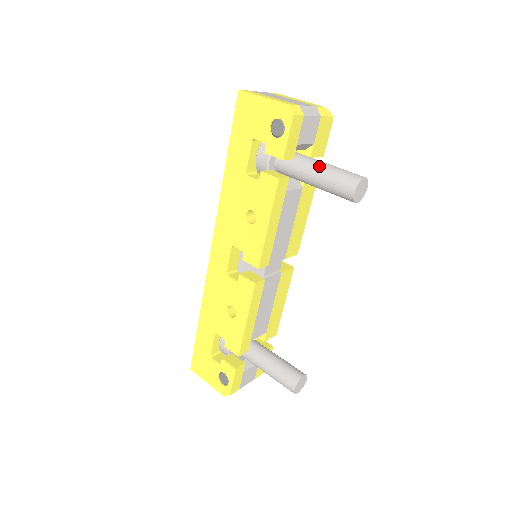
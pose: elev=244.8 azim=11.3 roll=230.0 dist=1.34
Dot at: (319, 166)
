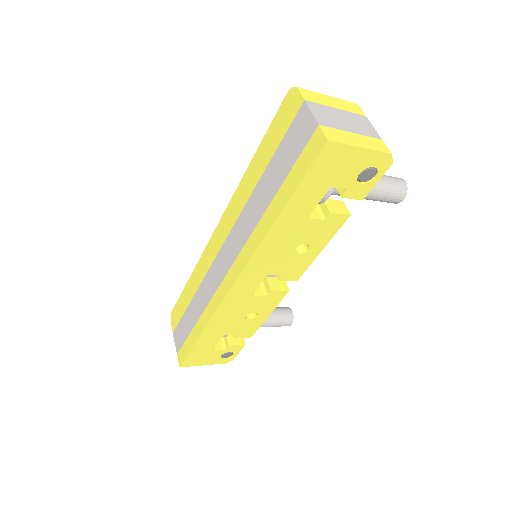
Dot at: occluded
